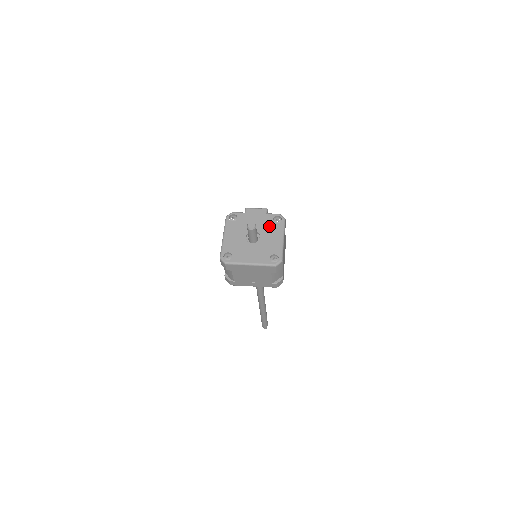
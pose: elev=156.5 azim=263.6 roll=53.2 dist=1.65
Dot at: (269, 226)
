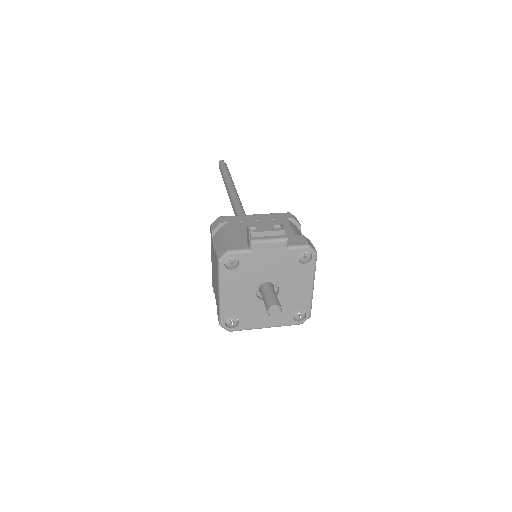
Dot at: (292, 271)
